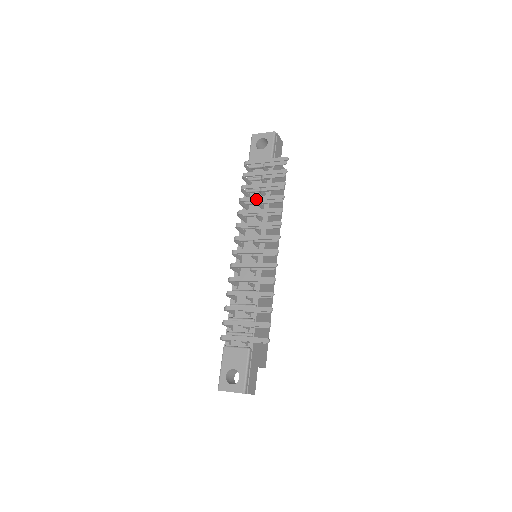
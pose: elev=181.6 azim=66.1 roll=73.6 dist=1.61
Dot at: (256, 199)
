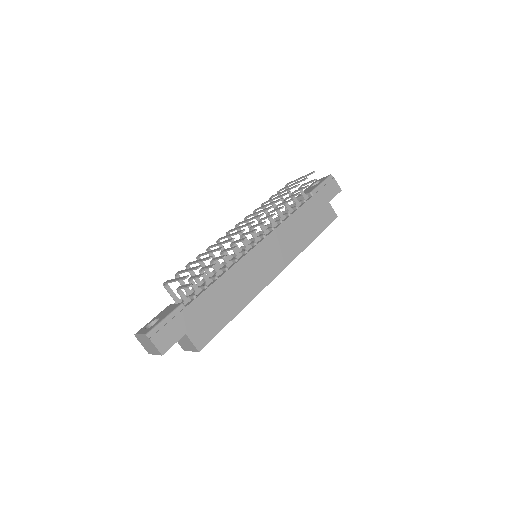
Dot at: (272, 199)
